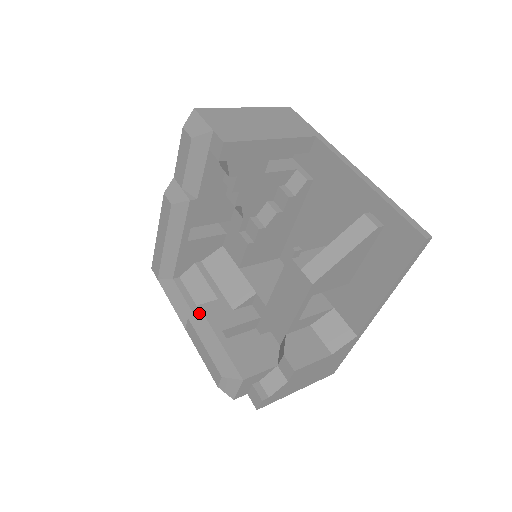
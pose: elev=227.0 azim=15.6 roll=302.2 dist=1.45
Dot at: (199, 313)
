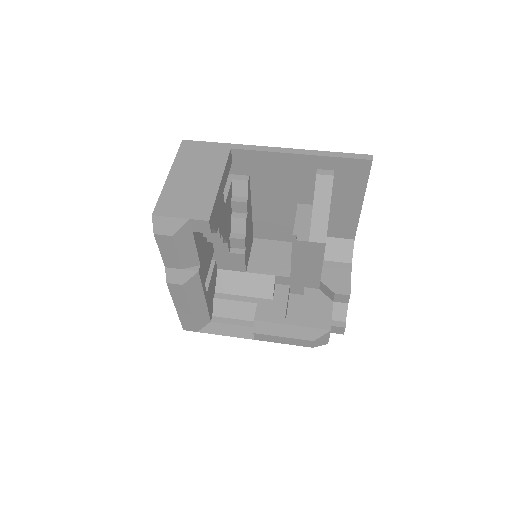
Dot at: (260, 324)
